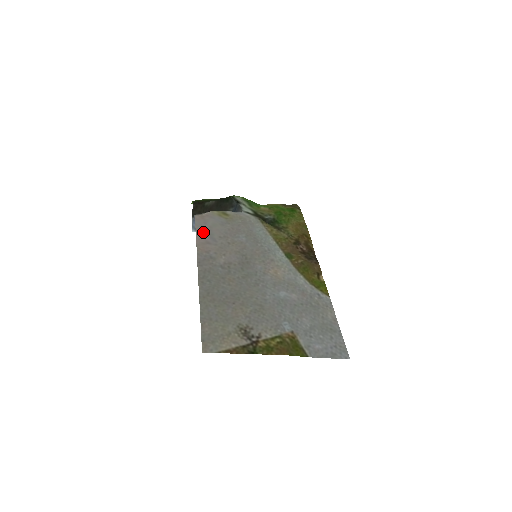
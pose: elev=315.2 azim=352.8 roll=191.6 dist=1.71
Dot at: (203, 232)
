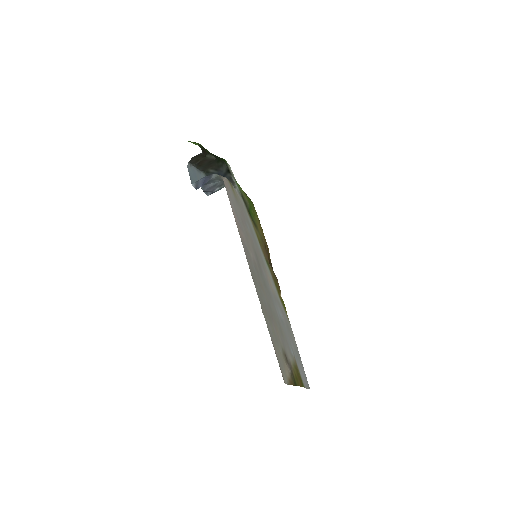
Dot at: (234, 208)
